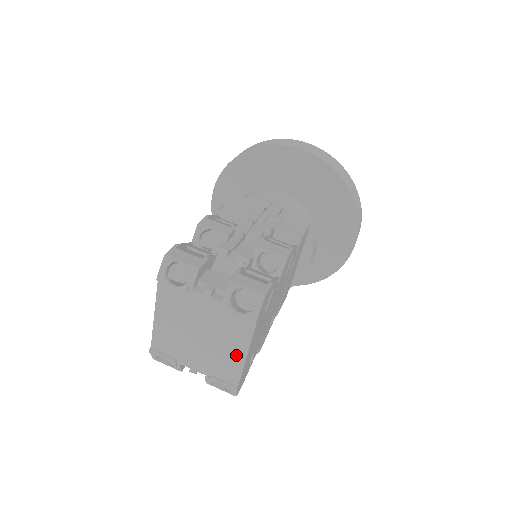
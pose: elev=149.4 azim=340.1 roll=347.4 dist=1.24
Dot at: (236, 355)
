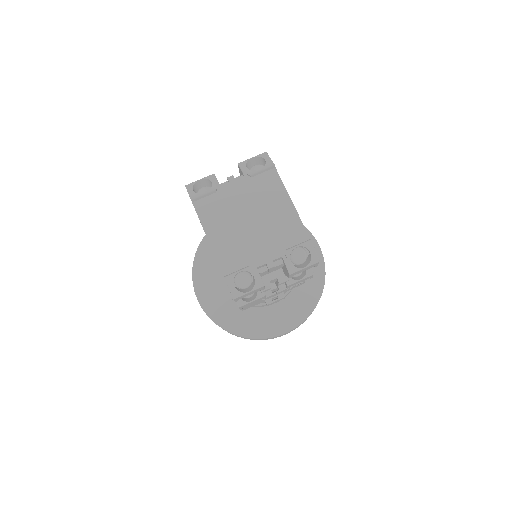
Dot at: (286, 210)
